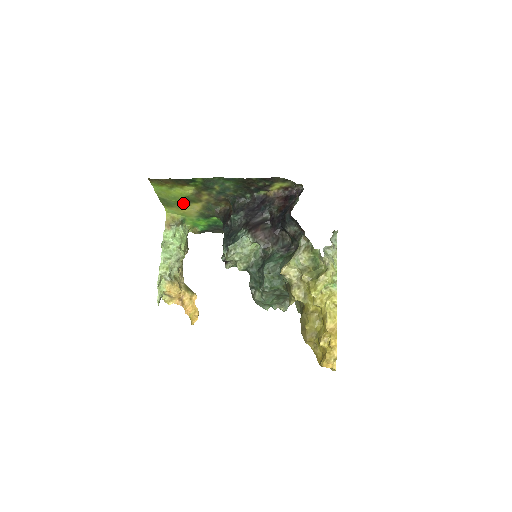
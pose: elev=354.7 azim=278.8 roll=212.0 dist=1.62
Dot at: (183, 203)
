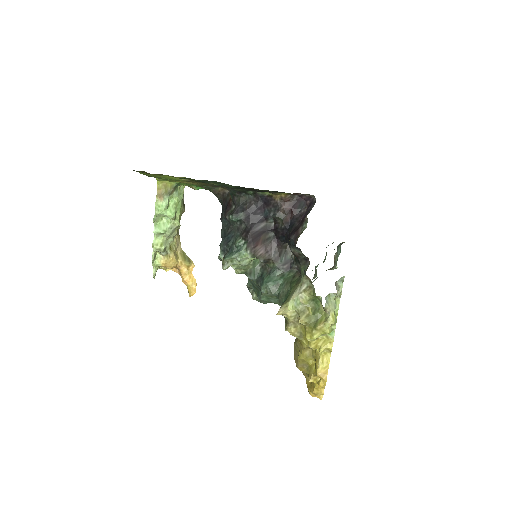
Dot at: (175, 180)
